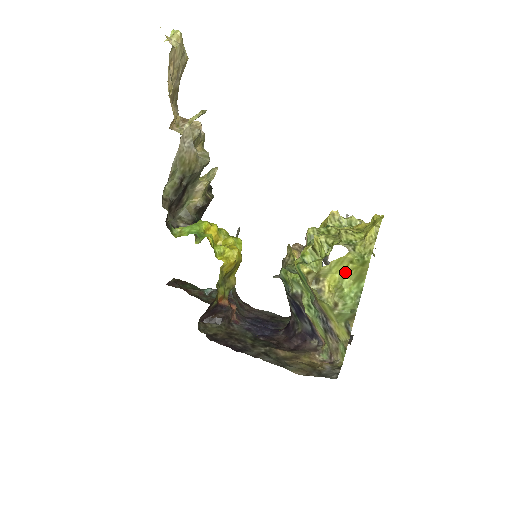
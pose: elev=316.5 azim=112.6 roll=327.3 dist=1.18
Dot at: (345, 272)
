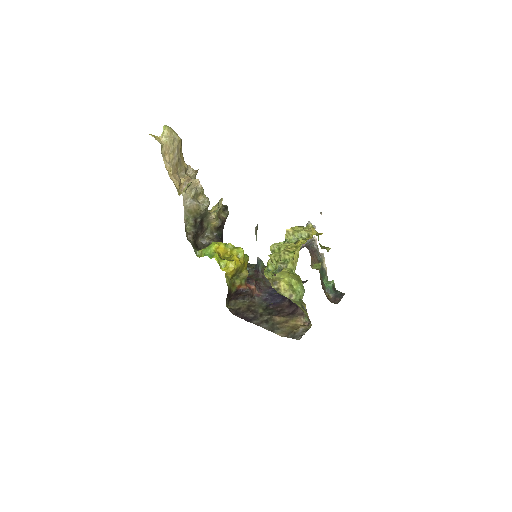
Dot at: (290, 277)
